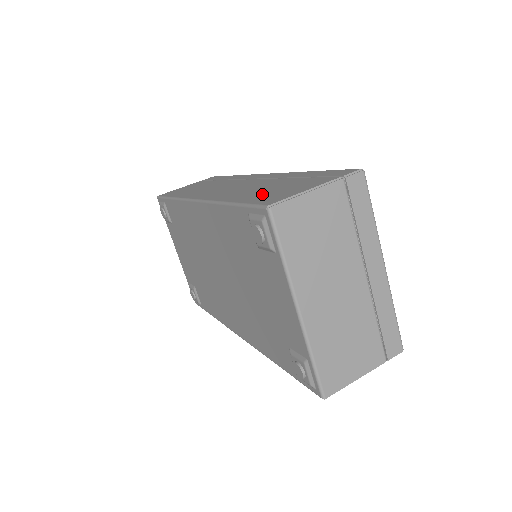
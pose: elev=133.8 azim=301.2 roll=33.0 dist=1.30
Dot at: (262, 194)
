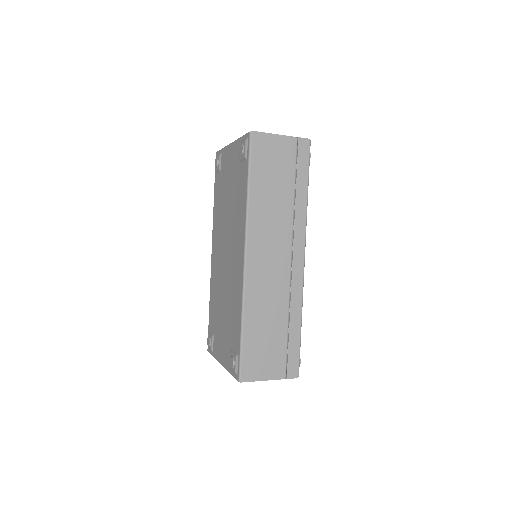
Dot at: occluded
